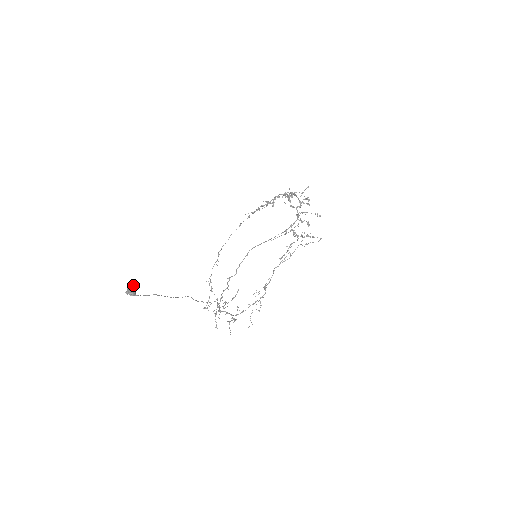
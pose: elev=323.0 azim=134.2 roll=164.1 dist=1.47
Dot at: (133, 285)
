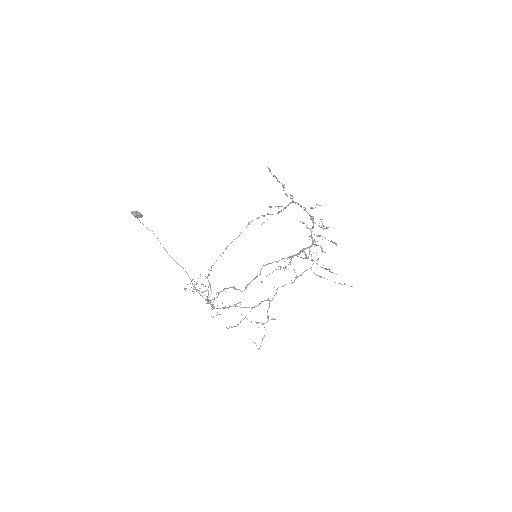
Dot at: occluded
